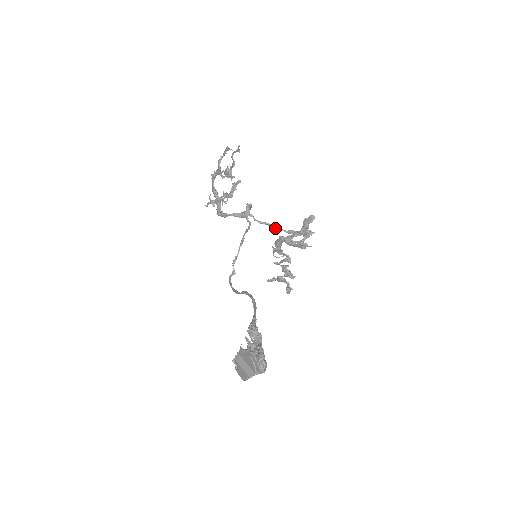
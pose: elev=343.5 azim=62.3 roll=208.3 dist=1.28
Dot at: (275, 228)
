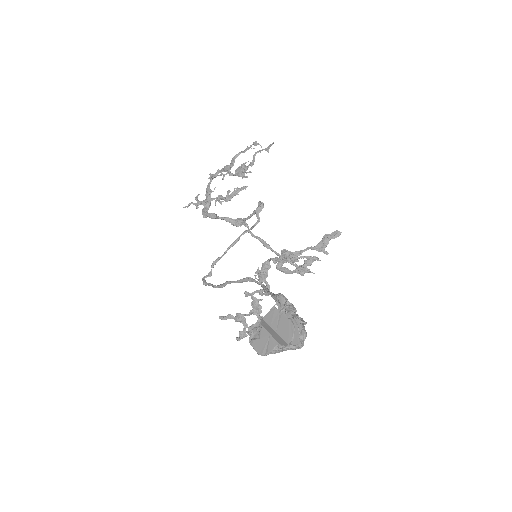
Dot at: (269, 248)
